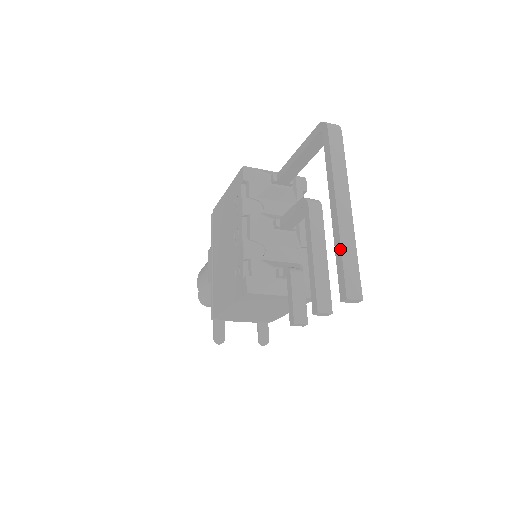
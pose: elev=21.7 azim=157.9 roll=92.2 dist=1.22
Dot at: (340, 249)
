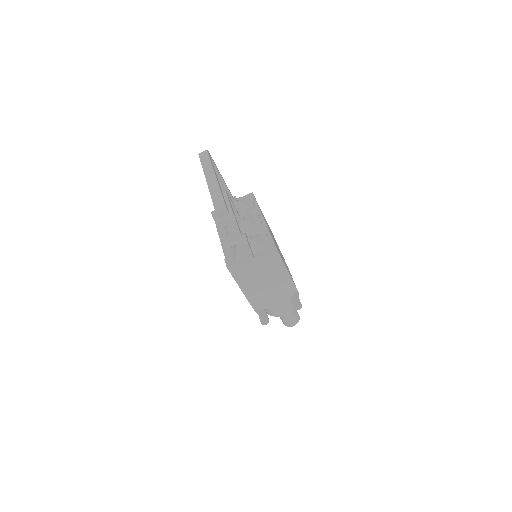
Dot at: (211, 196)
